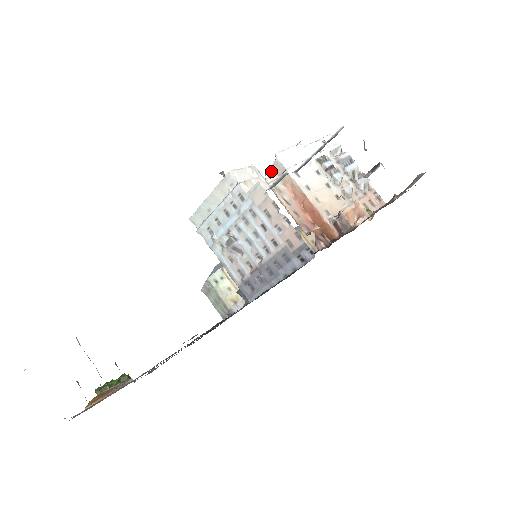
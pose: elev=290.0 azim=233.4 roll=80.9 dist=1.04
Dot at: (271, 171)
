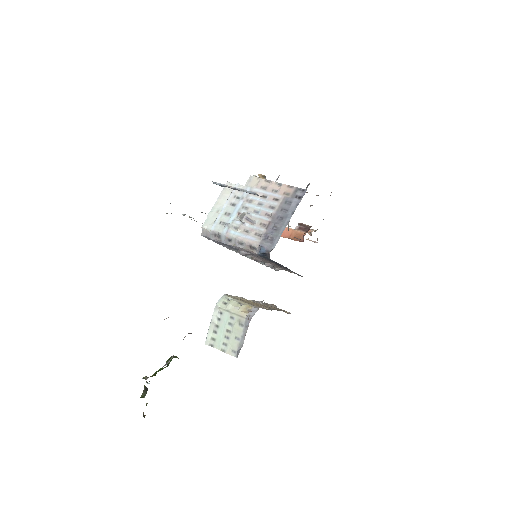
Dot at: occluded
